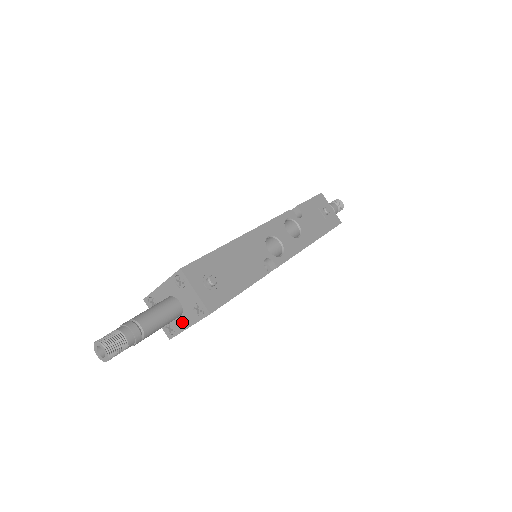
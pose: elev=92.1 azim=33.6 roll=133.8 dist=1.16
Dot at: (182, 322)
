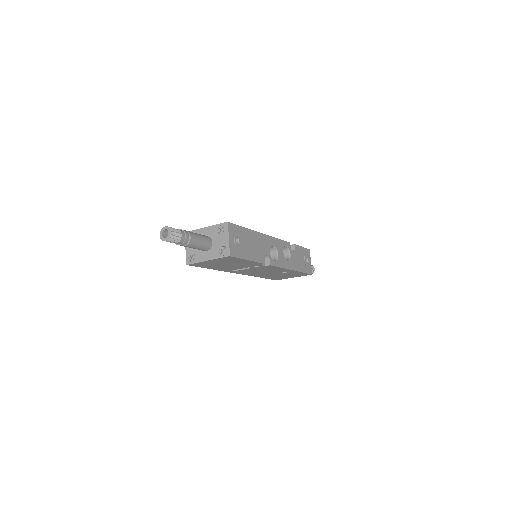
Dot at: (205, 256)
